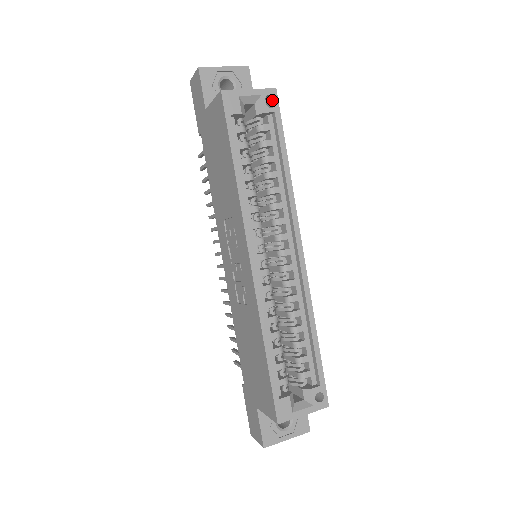
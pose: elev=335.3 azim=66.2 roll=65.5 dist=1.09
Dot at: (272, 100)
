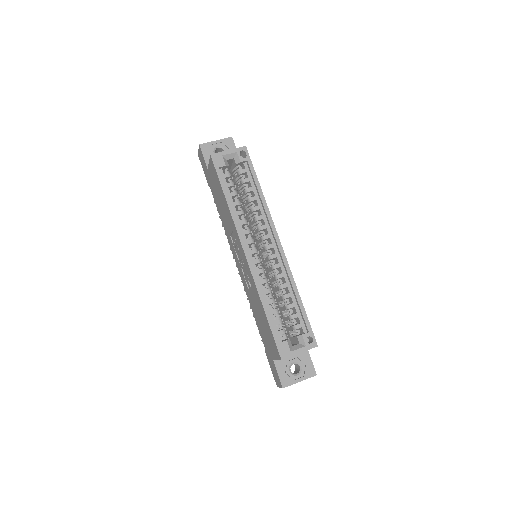
Dot at: (245, 154)
